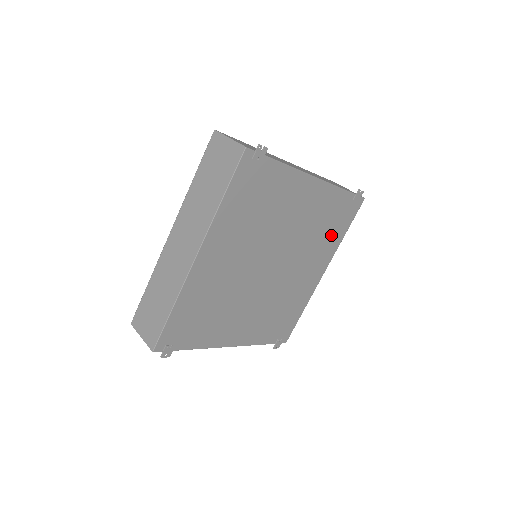
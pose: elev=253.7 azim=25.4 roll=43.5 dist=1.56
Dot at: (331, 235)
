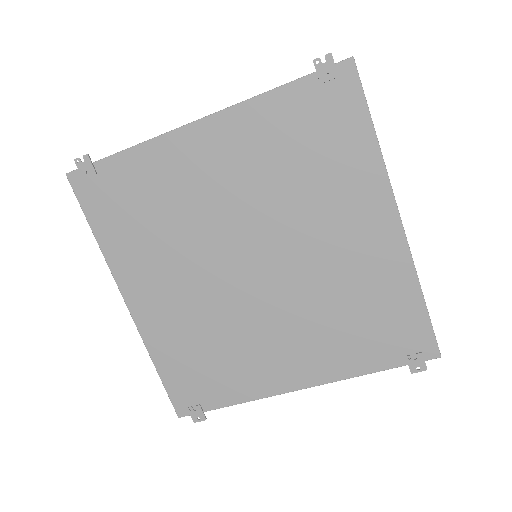
Dot at: (336, 159)
